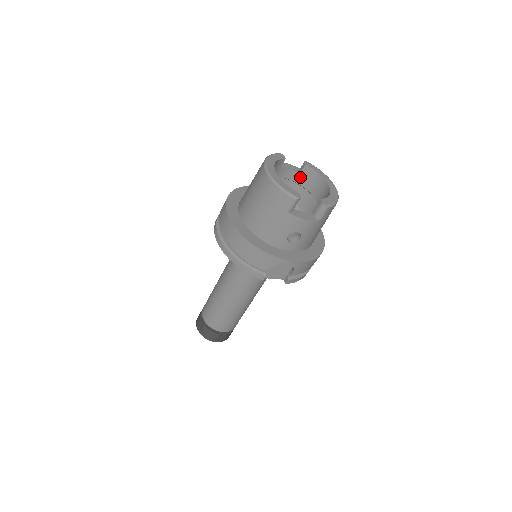
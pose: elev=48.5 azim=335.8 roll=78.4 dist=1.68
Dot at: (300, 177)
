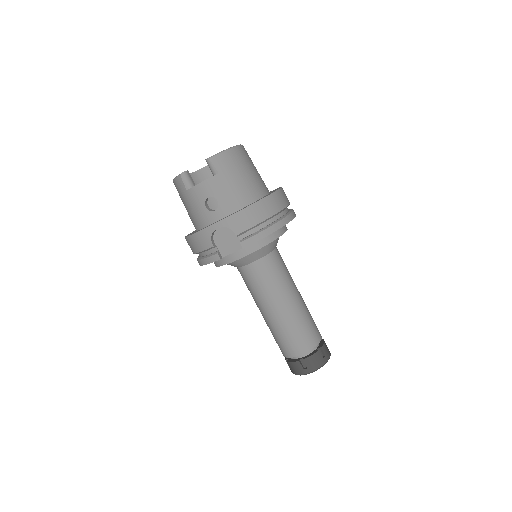
Dot at: occluded
